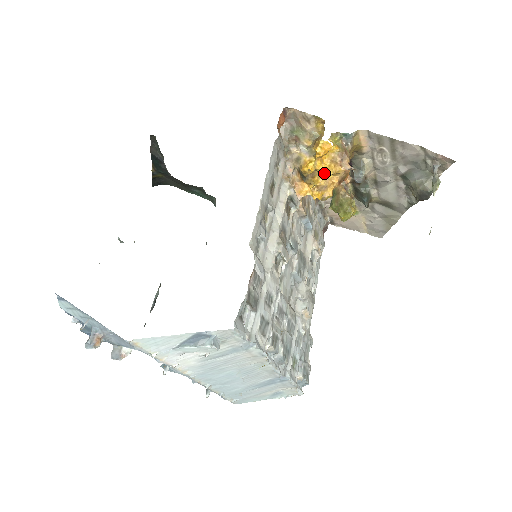
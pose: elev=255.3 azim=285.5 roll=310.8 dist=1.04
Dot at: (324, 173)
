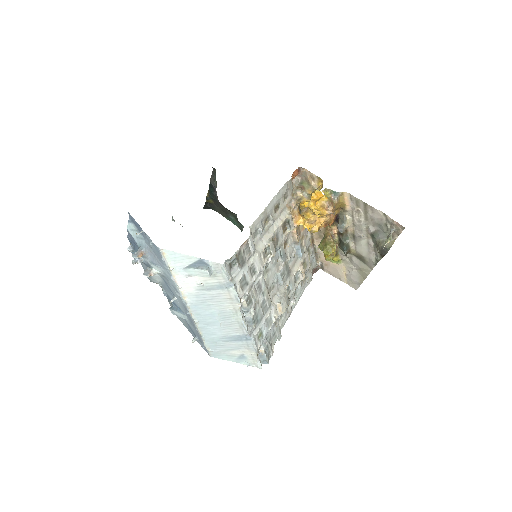
Dot at: (314, 210)
